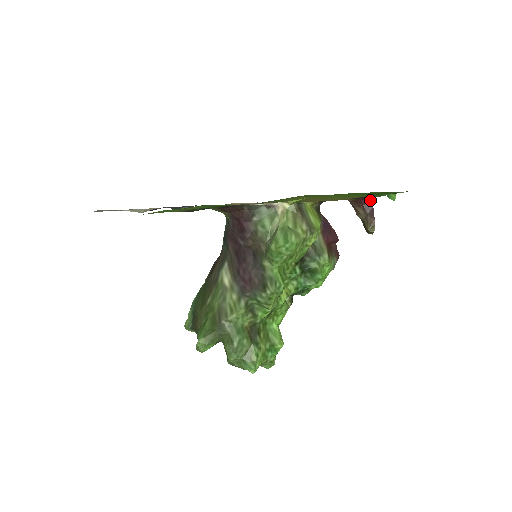
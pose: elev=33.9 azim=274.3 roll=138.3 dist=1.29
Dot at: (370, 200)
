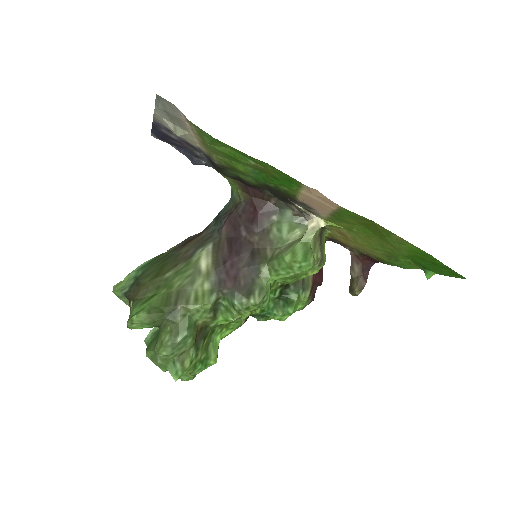
Dot at: (371, 263)
